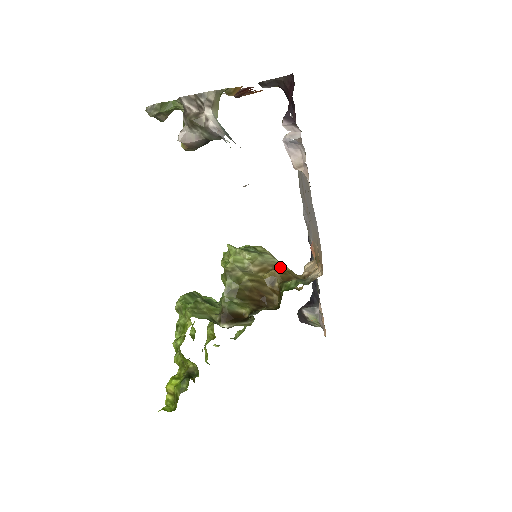
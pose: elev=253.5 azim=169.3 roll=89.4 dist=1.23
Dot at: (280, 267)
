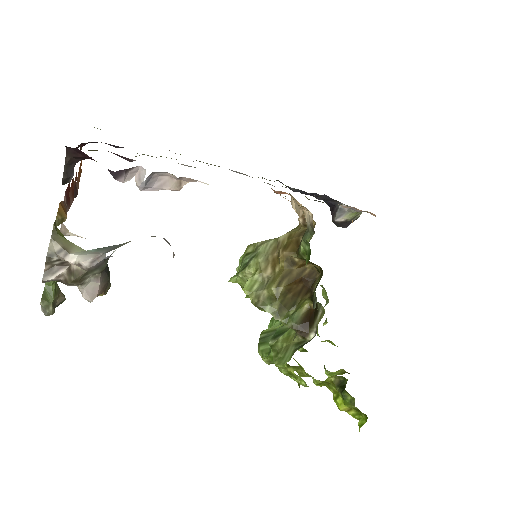
Dot at: (280, 243)
